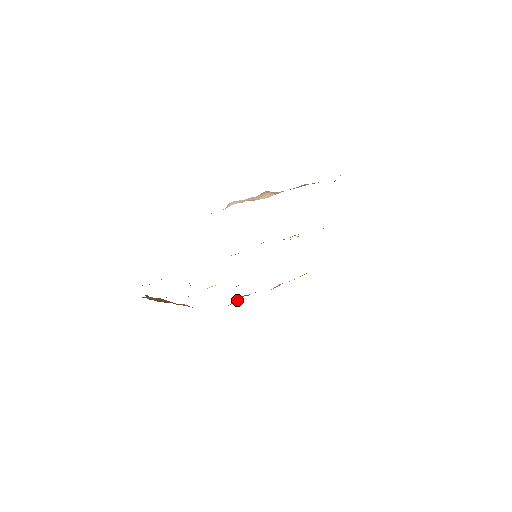
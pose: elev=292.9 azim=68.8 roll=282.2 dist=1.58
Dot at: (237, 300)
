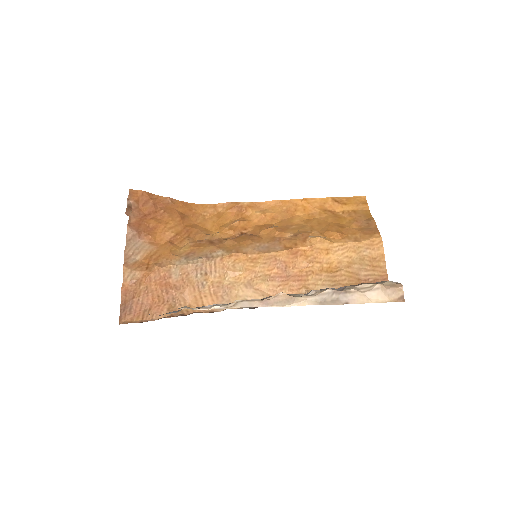
Dot at: (227, 203)
